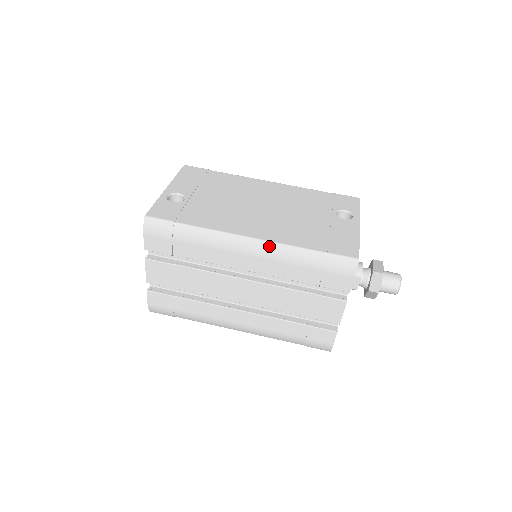
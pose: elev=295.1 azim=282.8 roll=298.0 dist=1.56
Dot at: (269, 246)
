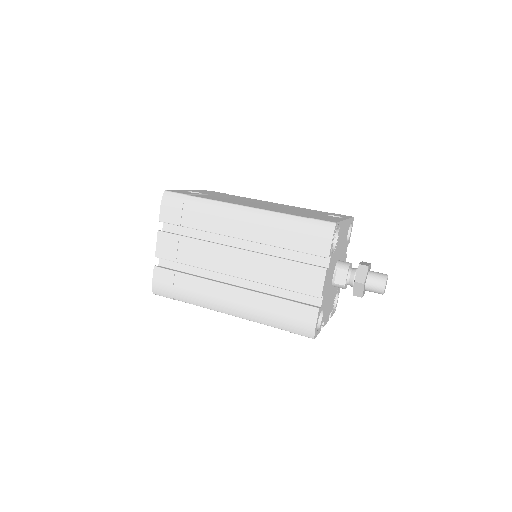
Dot at: (260, 212)
